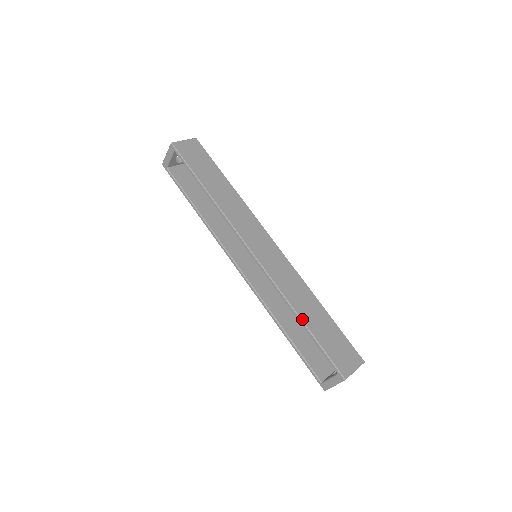
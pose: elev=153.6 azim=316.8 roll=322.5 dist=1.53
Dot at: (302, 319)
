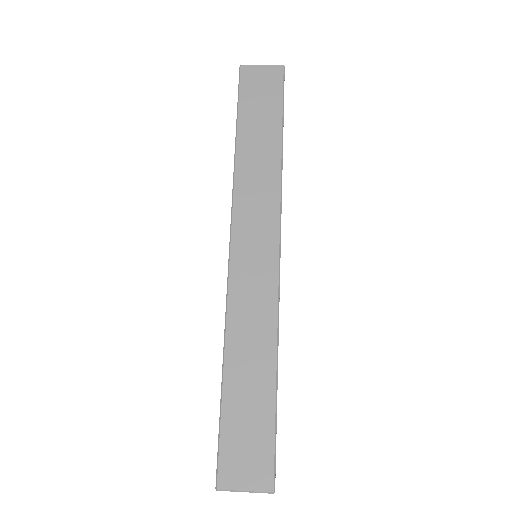
Dot at: (224, 371)
